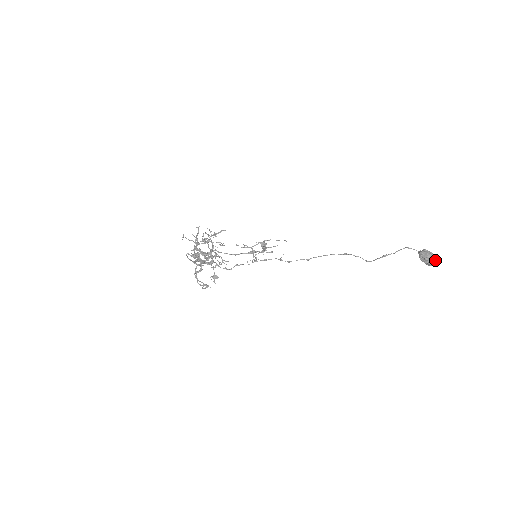
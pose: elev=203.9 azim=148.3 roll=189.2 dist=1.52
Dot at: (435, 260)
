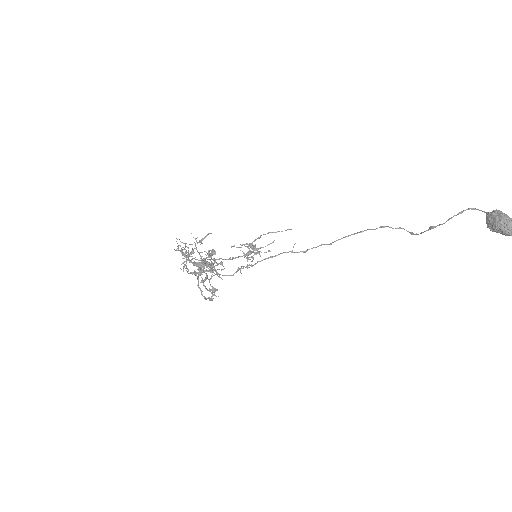
Dot at: out of frame
